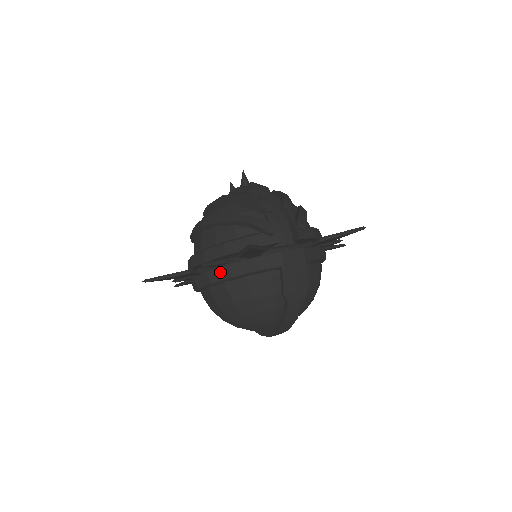
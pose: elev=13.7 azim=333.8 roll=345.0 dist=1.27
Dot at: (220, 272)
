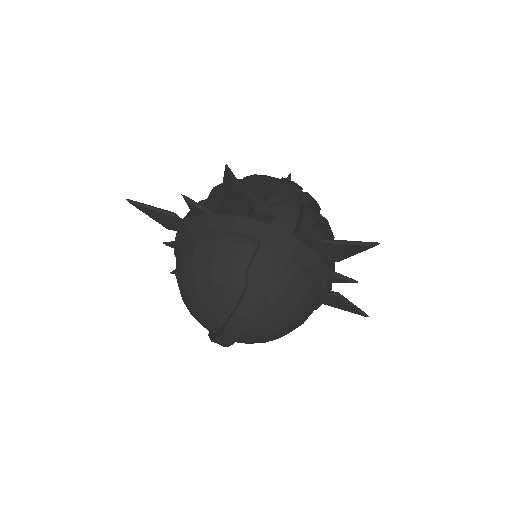
Dot at: (198, 220)
